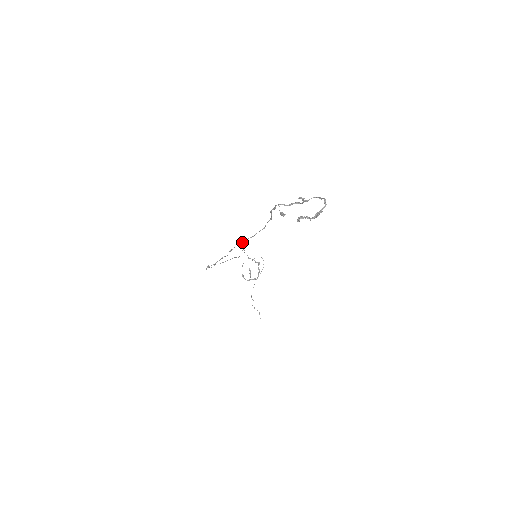
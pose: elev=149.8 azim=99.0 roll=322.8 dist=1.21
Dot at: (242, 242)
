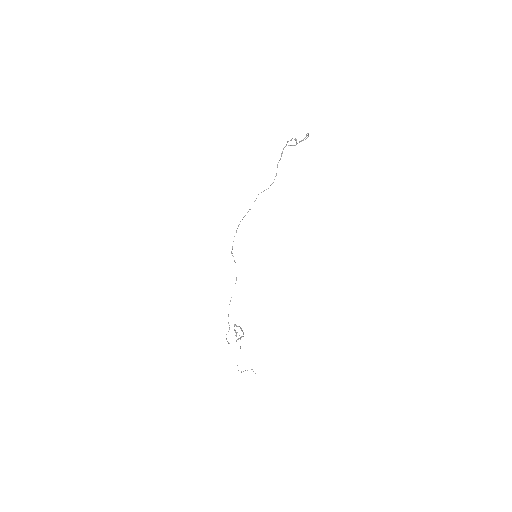
Dot at: occluded
